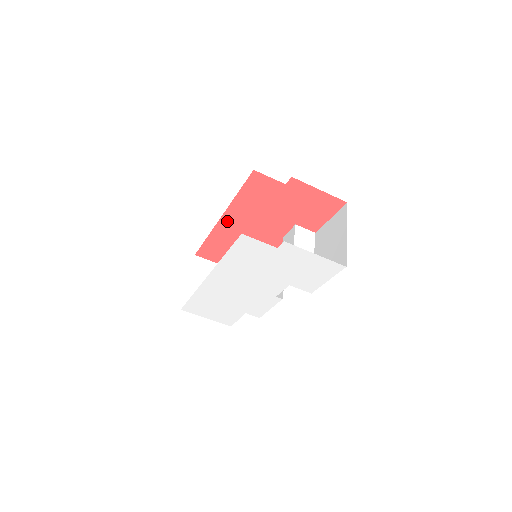
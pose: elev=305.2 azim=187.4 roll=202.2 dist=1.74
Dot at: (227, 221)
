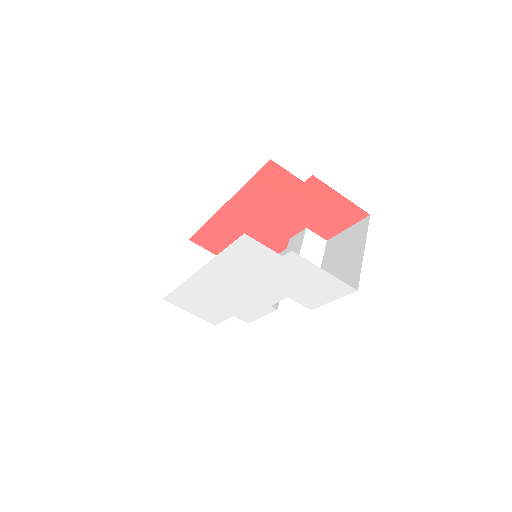
Dot at: (230, 210)
